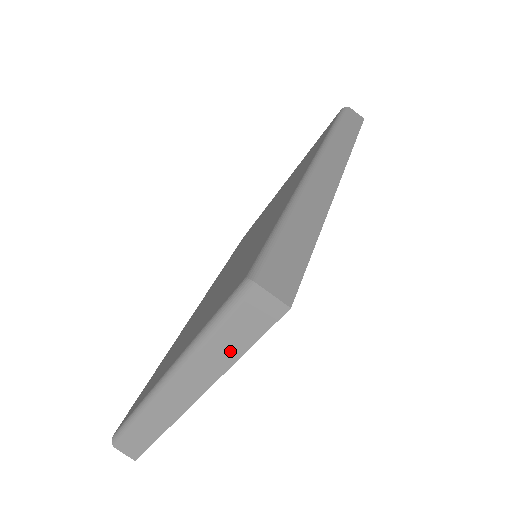
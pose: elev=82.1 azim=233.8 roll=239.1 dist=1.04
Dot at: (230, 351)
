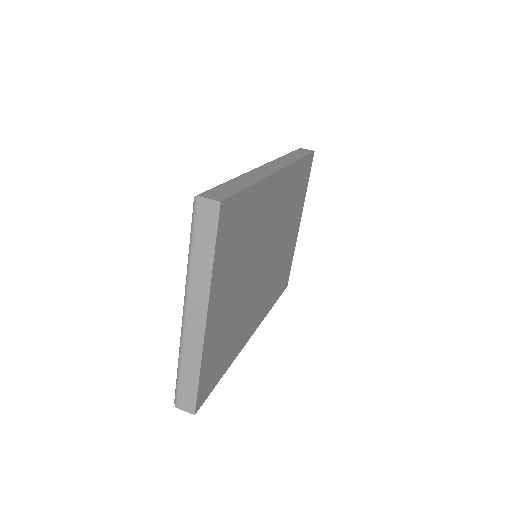
Dot at: (206, 258)
